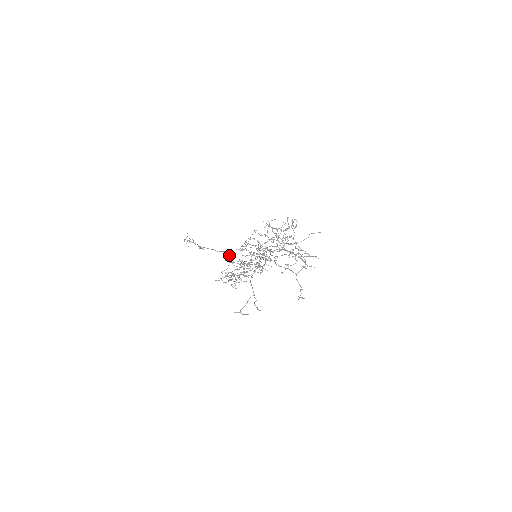
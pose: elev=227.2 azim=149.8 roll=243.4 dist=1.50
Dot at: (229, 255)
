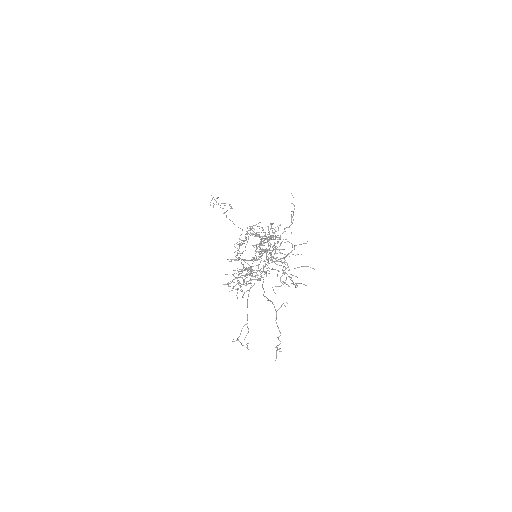
Dot at: occluded
